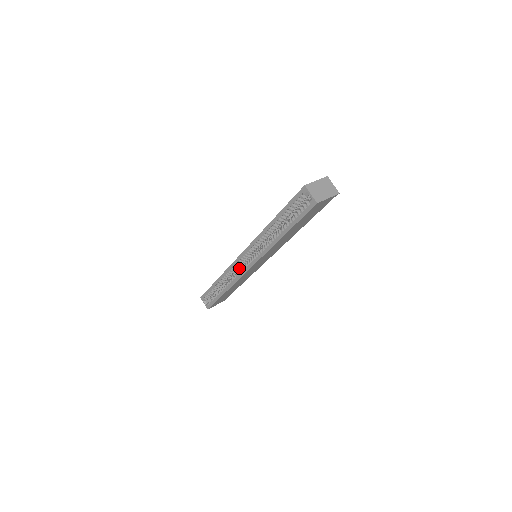
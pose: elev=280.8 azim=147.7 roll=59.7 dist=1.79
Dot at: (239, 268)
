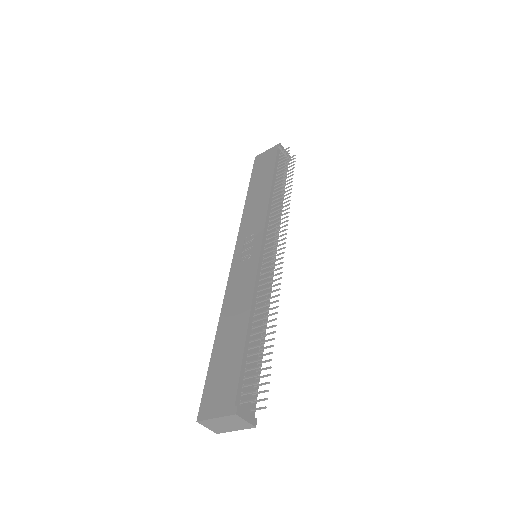
Dot at: occluded
